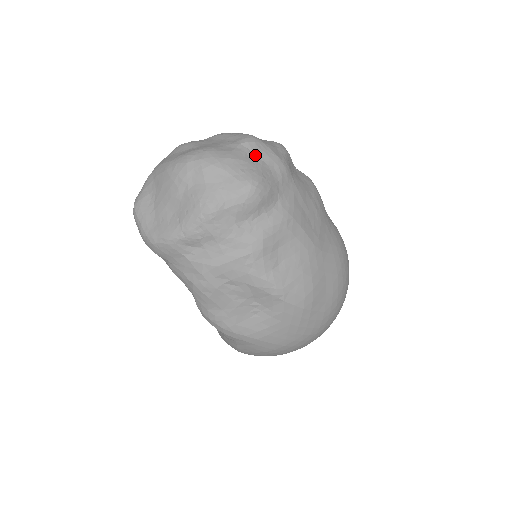
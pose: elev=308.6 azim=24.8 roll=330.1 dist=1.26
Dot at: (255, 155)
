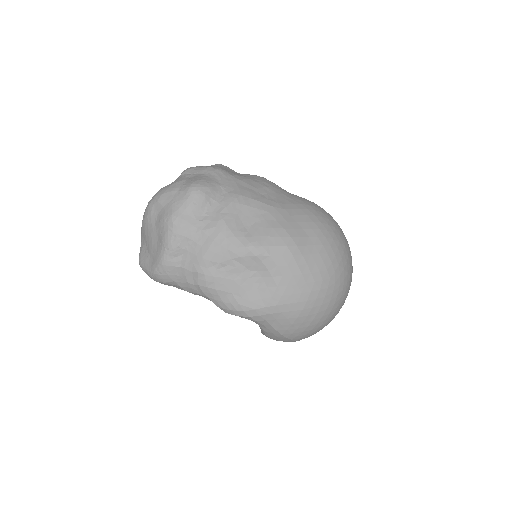
Dot at: (192, 174)
